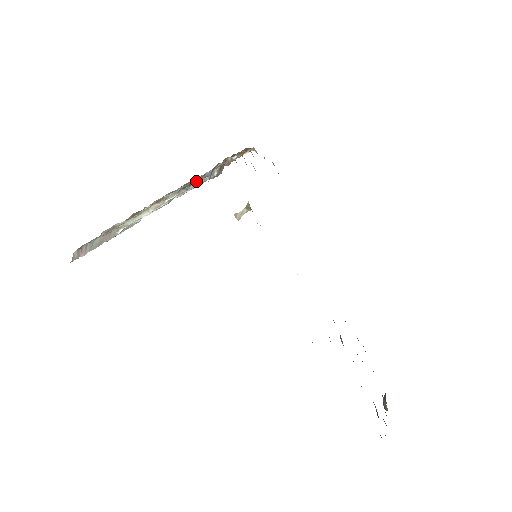
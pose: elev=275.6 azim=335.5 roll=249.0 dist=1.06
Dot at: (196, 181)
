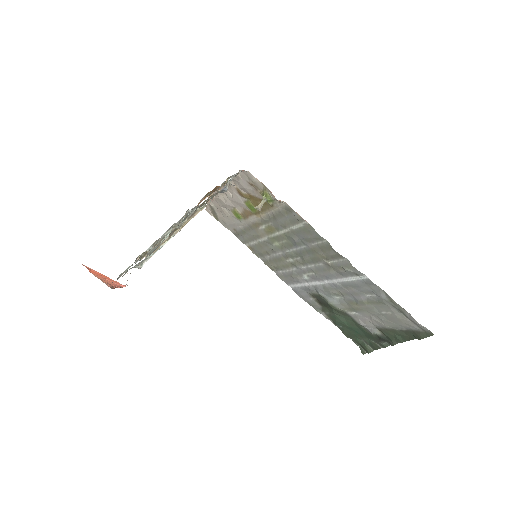
Dot at: occluded
